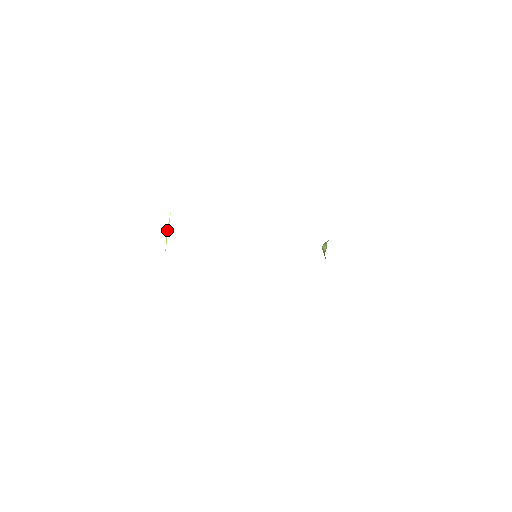
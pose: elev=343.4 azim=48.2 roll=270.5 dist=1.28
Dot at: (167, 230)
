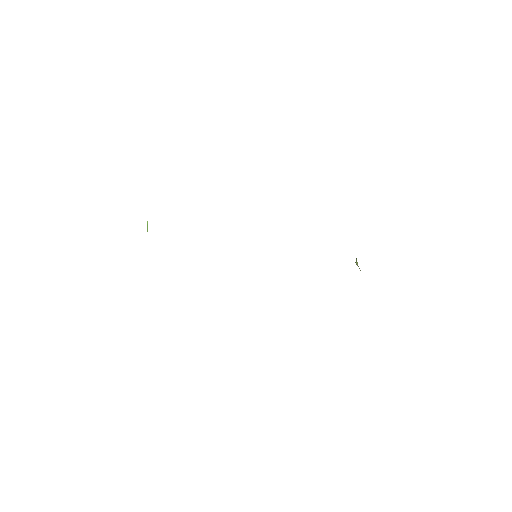
Dot at: (147, 224)
